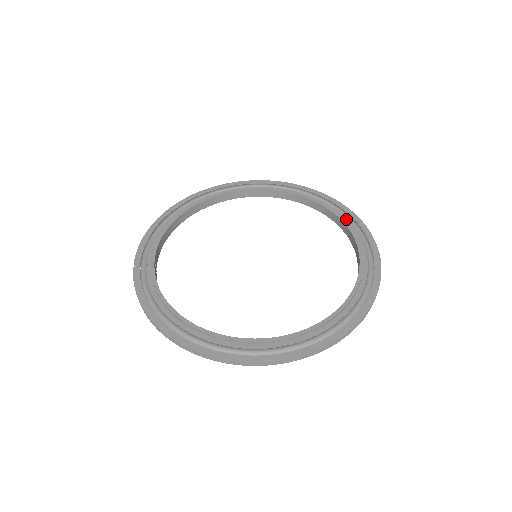
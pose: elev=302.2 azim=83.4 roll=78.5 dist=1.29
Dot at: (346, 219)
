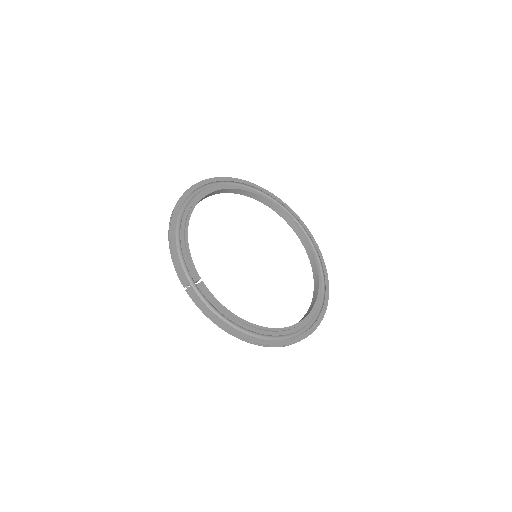
Dot at: (288, 213)
